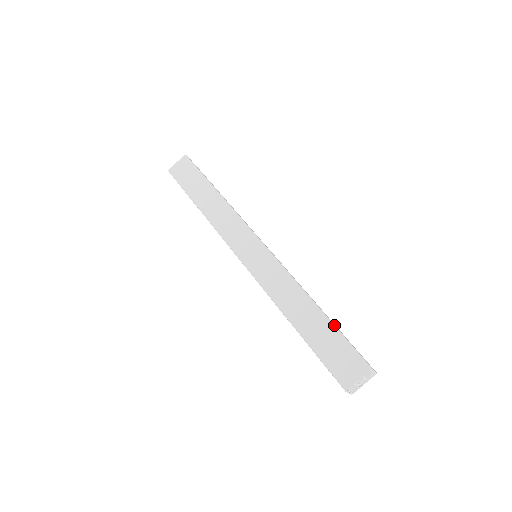
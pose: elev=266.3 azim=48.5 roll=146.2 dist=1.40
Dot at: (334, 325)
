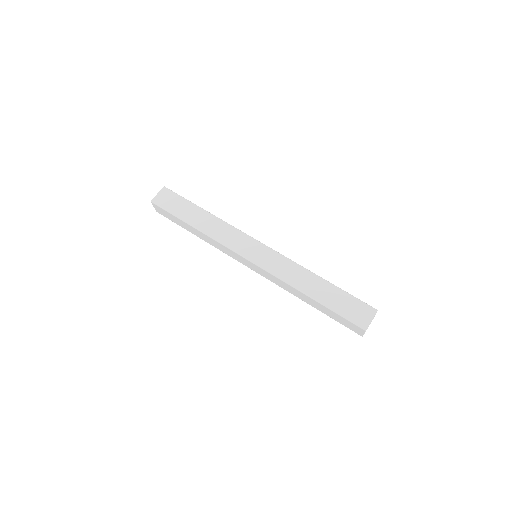
Dot at: (341, 289)
